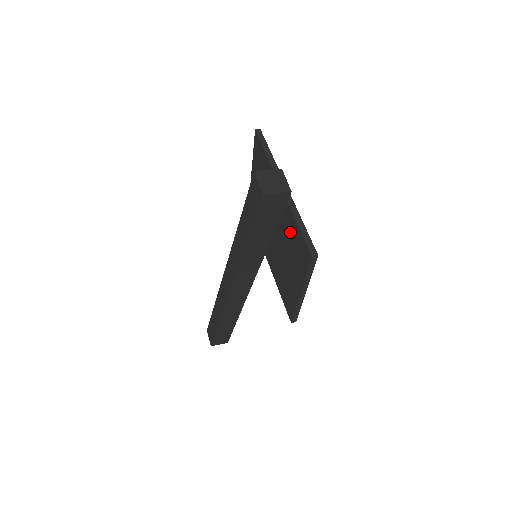
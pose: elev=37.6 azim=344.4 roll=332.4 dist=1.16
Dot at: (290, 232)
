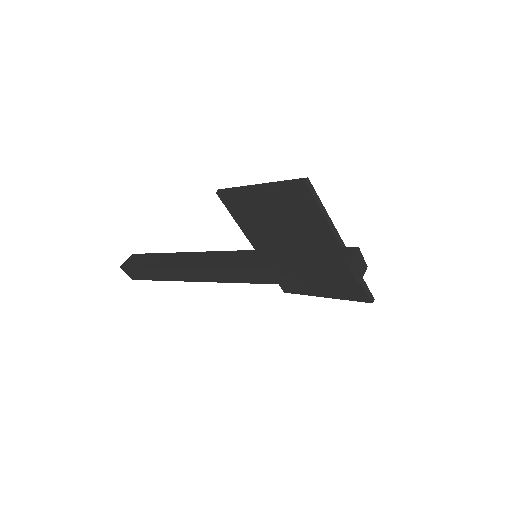
Dot at: occluded
